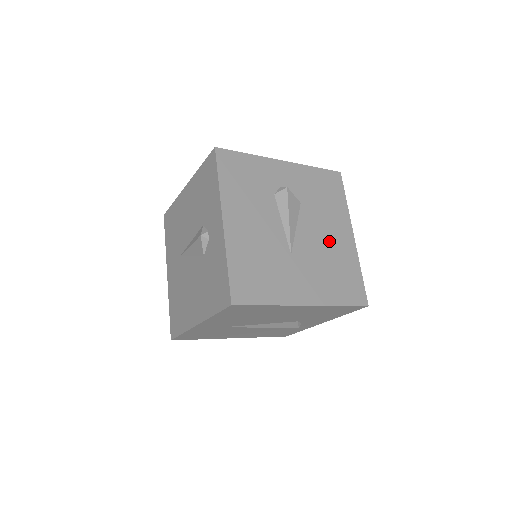
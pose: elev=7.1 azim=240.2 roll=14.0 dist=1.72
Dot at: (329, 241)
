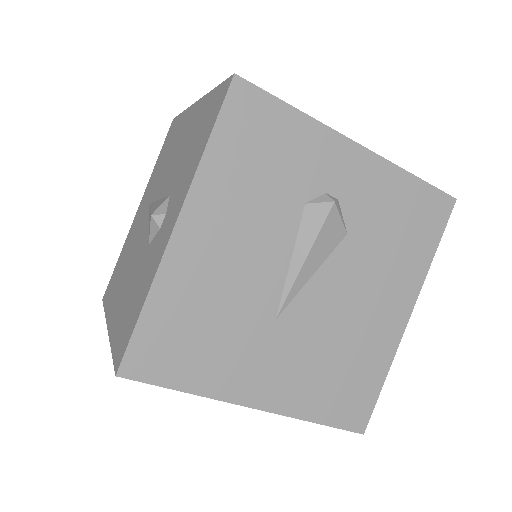
Dot at: (360, 314)
